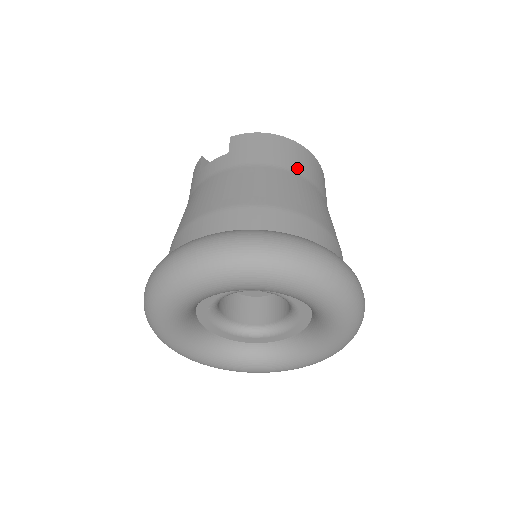
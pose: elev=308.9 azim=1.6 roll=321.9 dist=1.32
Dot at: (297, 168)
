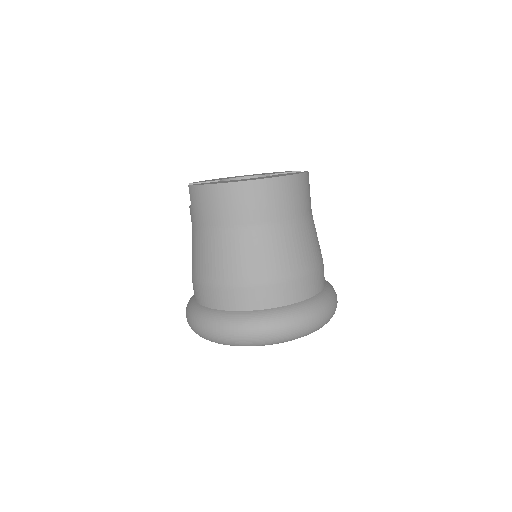
Dot at: (235, 220)
